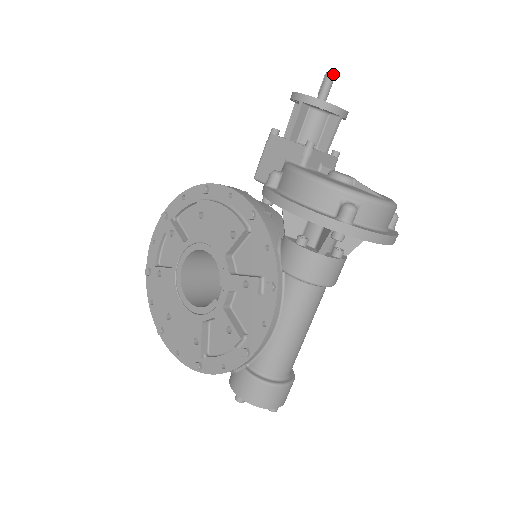
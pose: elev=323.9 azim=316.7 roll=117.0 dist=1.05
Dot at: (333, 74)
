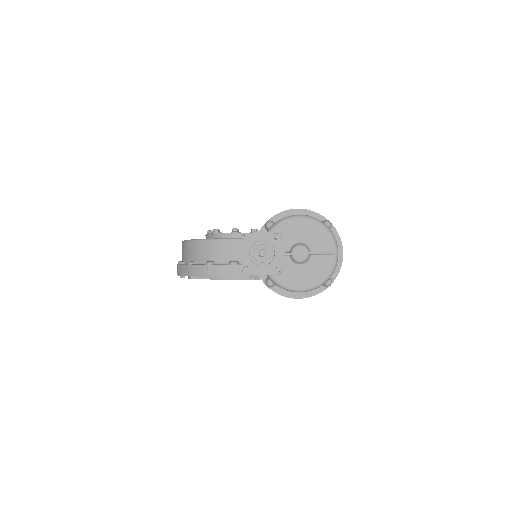
Dot at: occluded
